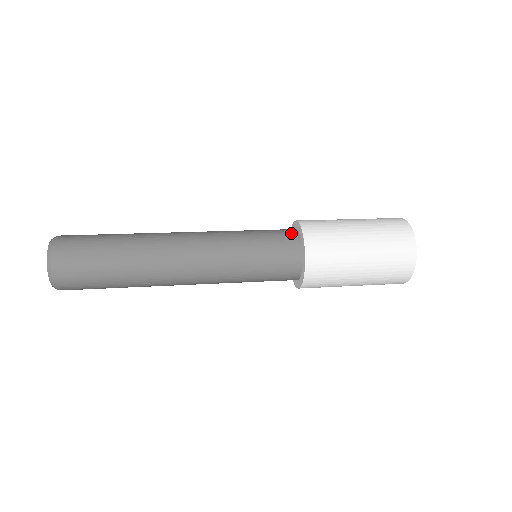
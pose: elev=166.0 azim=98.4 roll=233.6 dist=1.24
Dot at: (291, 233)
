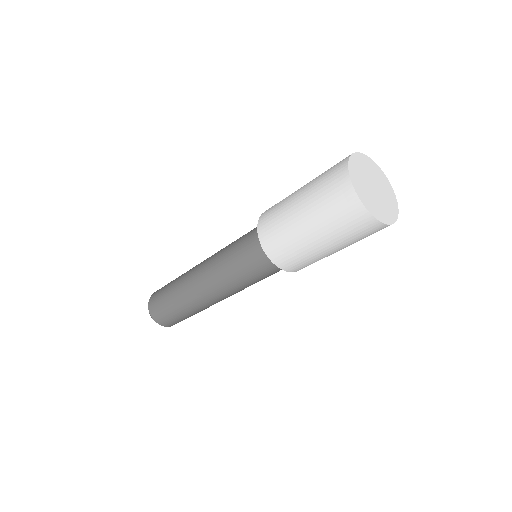
Dot at: occluded
